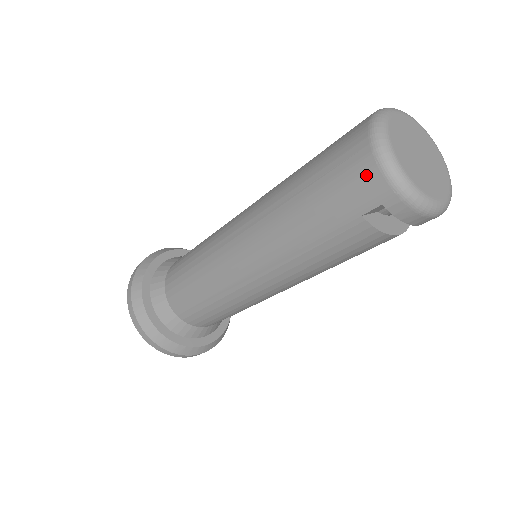
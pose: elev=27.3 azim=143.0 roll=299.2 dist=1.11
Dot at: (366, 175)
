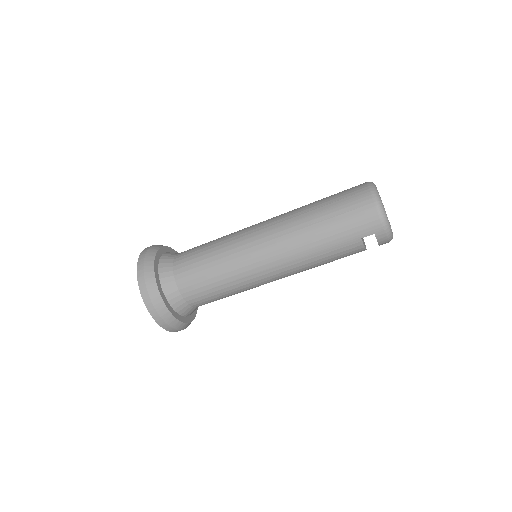
Dot at: (371, 218)
